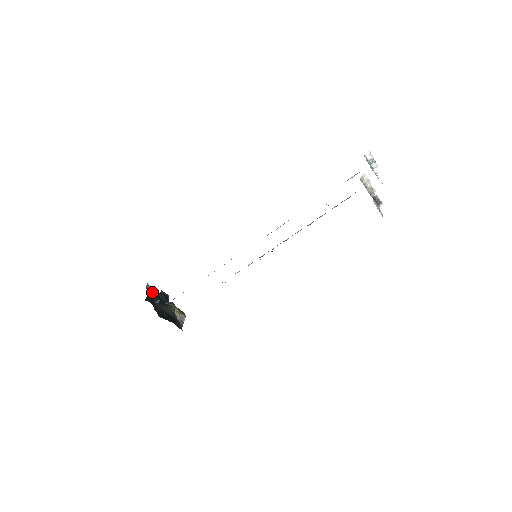
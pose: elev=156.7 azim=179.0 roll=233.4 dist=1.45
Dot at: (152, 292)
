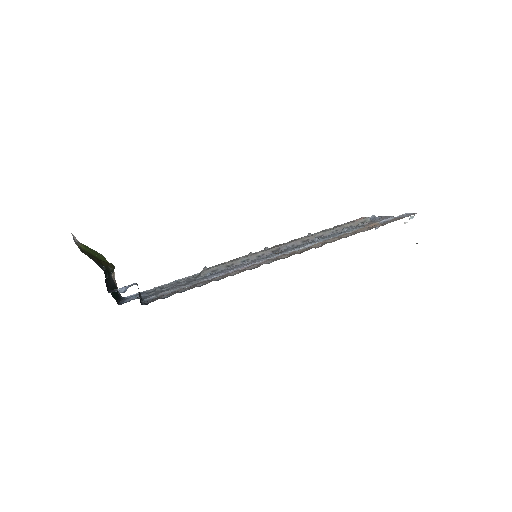
Dot at: (82, 249)
